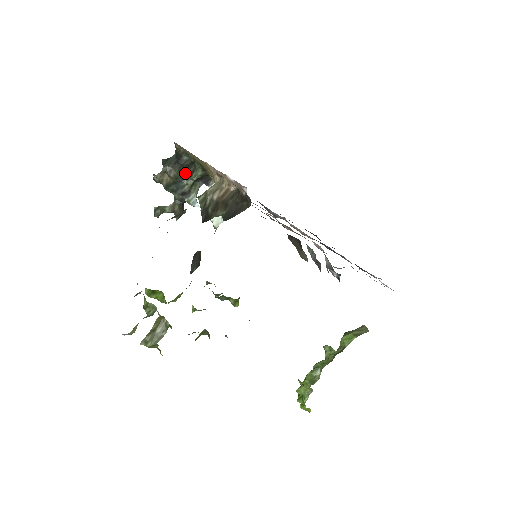
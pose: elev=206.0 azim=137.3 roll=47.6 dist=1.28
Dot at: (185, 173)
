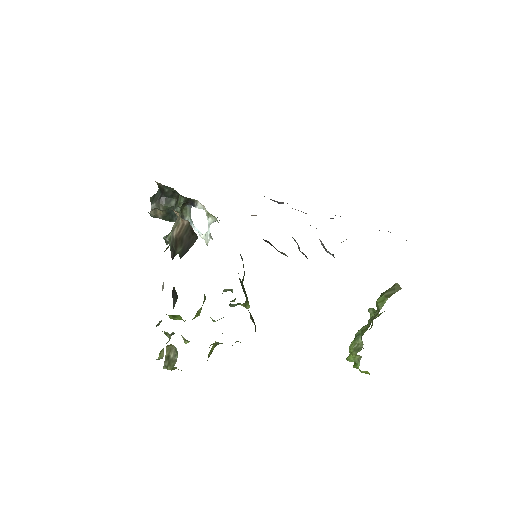
Dot at: (172, 202)
